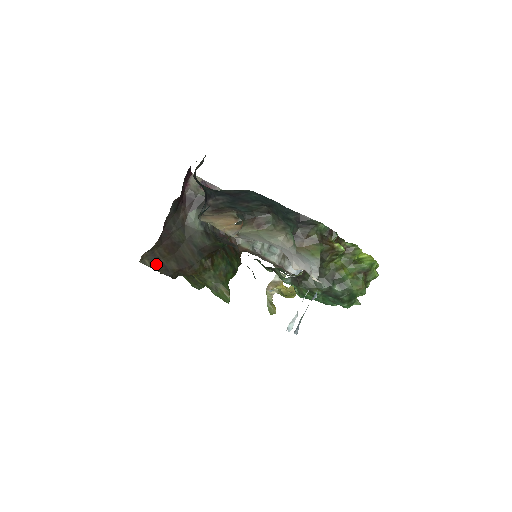
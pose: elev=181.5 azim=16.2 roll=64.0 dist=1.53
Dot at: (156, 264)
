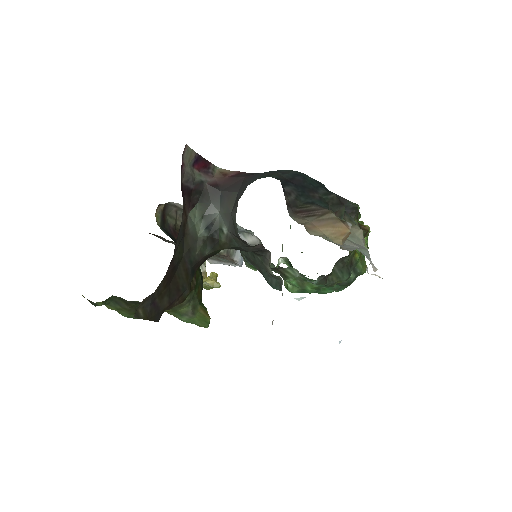
Dot at: (150, 310)
